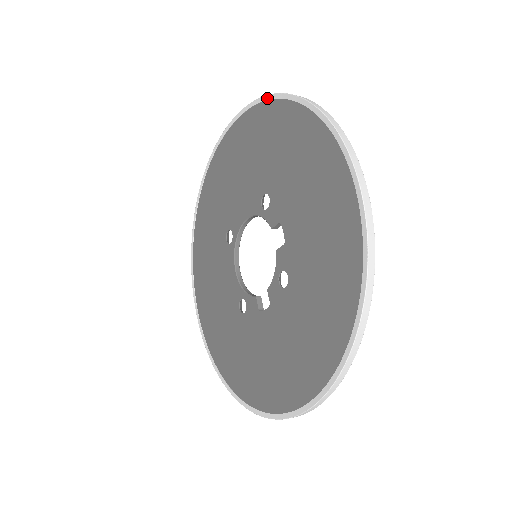
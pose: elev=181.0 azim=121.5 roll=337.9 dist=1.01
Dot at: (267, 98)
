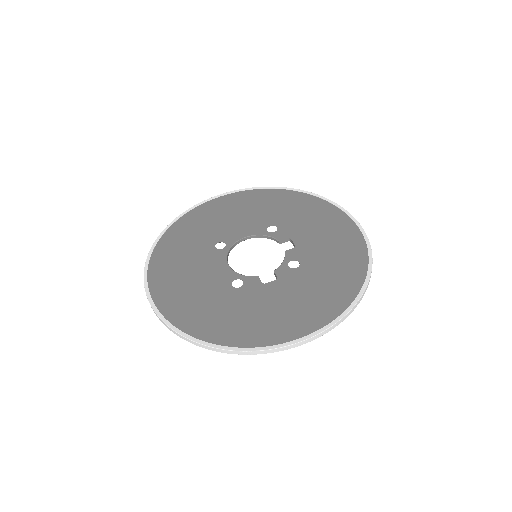
Dot at: (276, 188)
